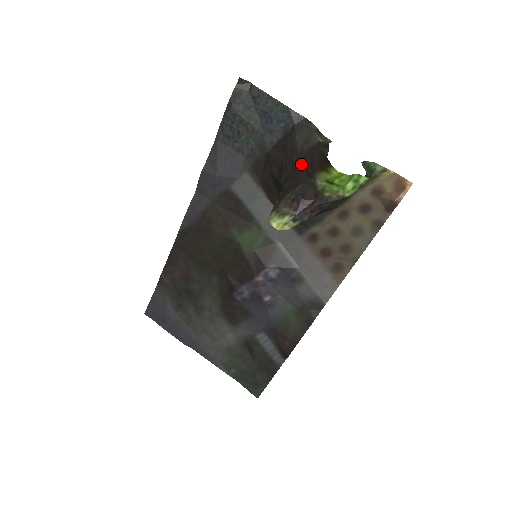
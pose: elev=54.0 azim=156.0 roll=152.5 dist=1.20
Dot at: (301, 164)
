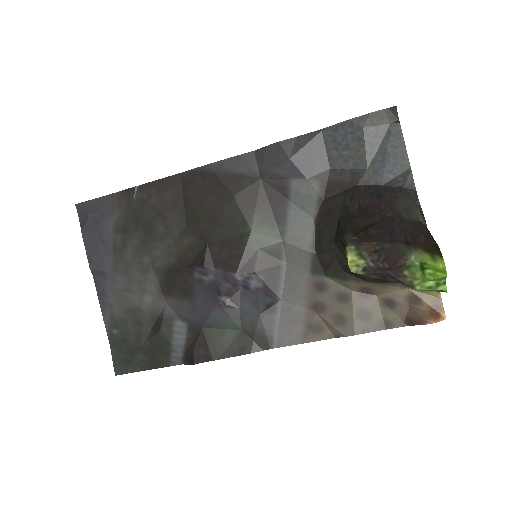
Dot at: (398, 226)
